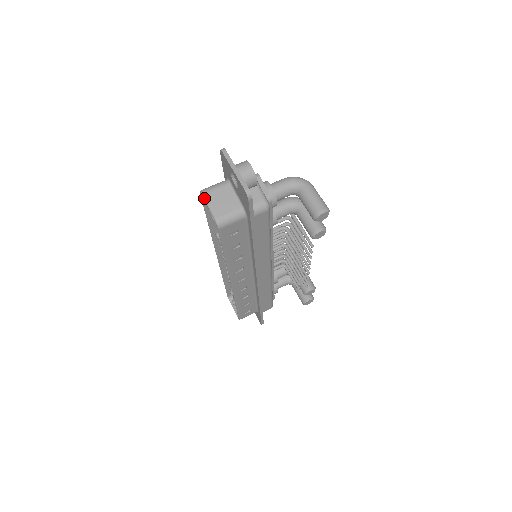
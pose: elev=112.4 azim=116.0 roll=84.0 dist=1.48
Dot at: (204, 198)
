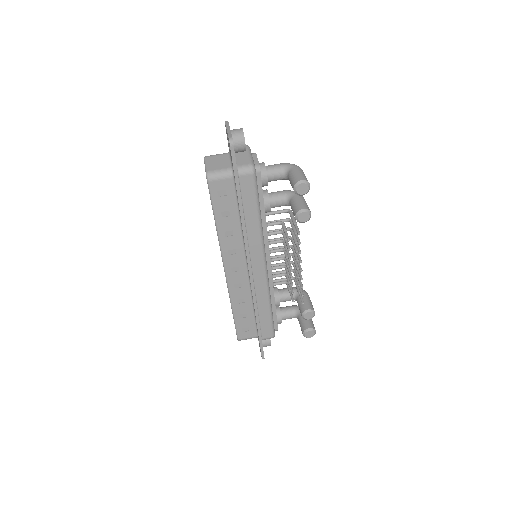
Dot at: (204, 160)
